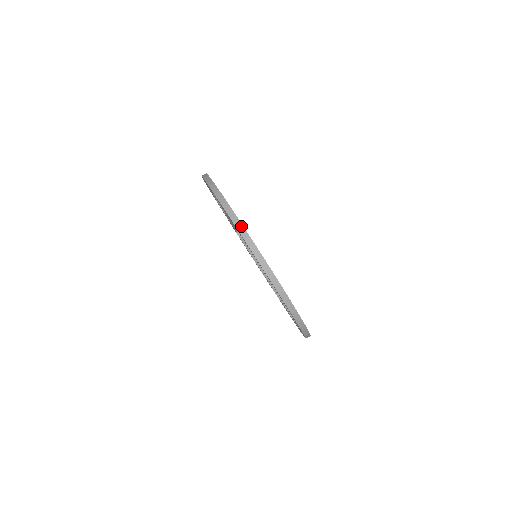
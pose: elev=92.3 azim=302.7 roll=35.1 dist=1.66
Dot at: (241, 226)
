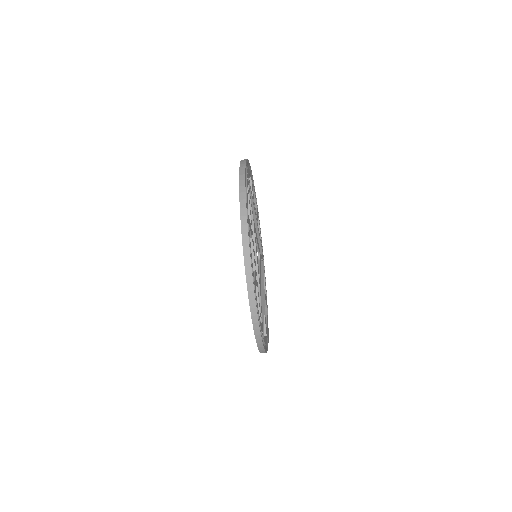
Dot at: occluded
